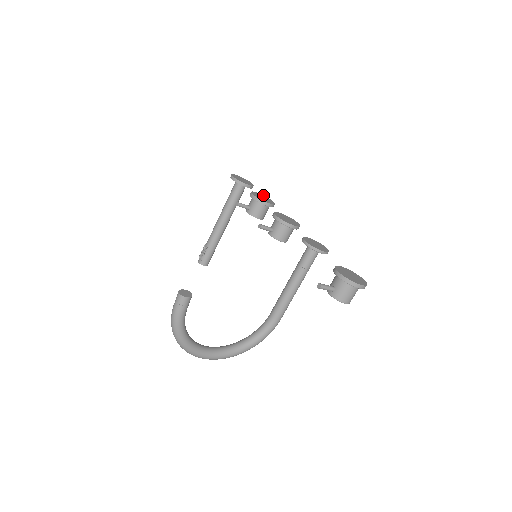
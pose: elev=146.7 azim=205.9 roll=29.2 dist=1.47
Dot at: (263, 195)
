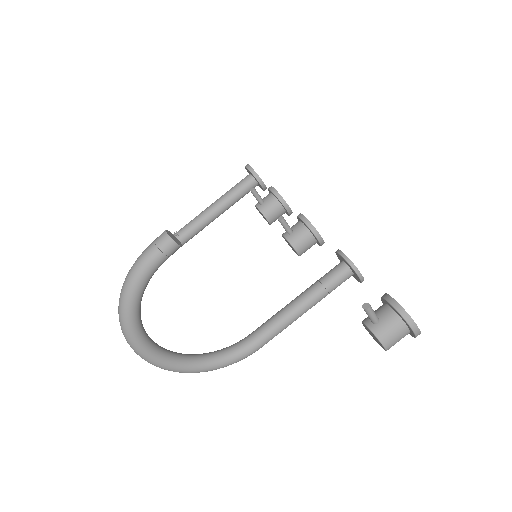
Dot at: occluded
